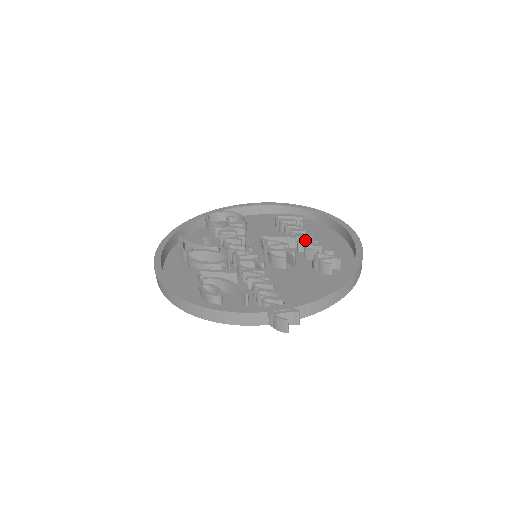
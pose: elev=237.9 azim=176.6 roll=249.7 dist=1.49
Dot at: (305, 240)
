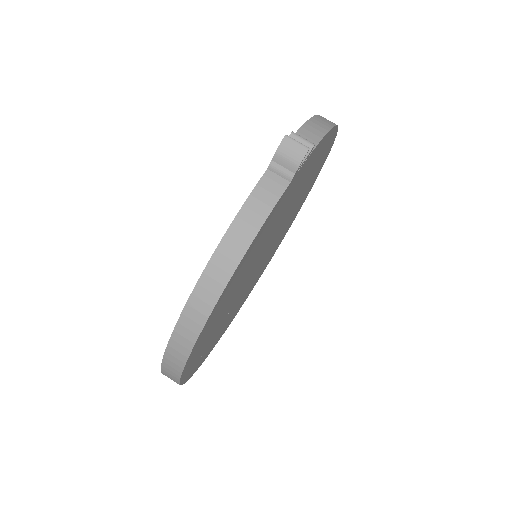
Dot at: occluded
